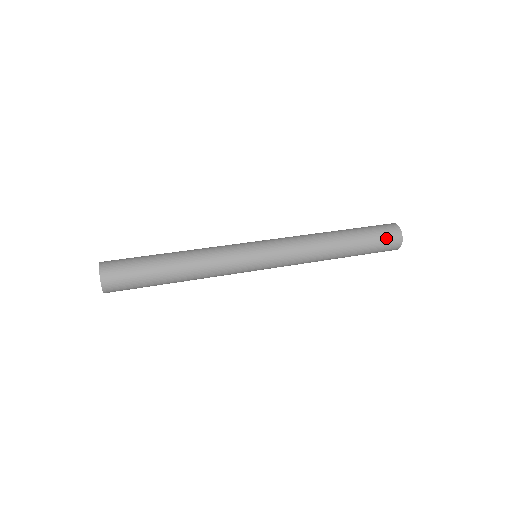
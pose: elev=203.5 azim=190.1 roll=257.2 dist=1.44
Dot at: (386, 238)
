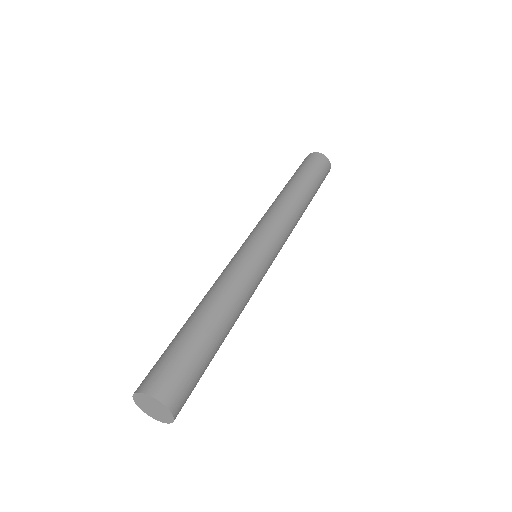
Dot at: (324, 179)
